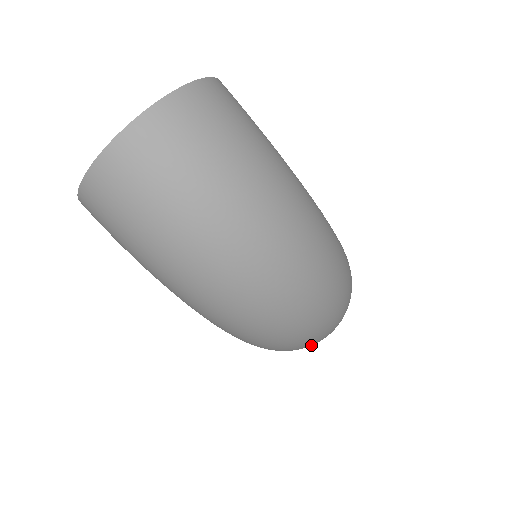
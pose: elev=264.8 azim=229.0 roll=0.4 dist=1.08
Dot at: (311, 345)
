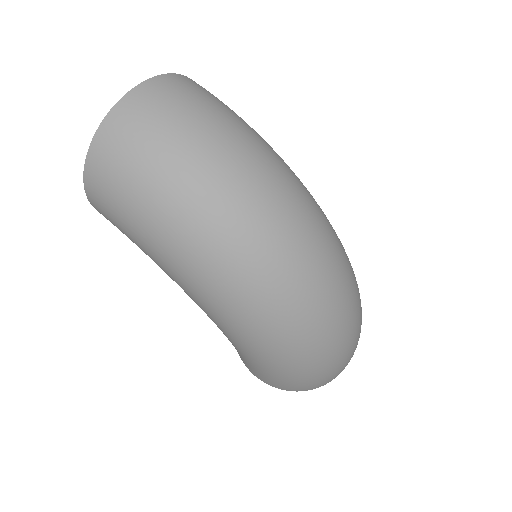
Dot at: (332, 356)
